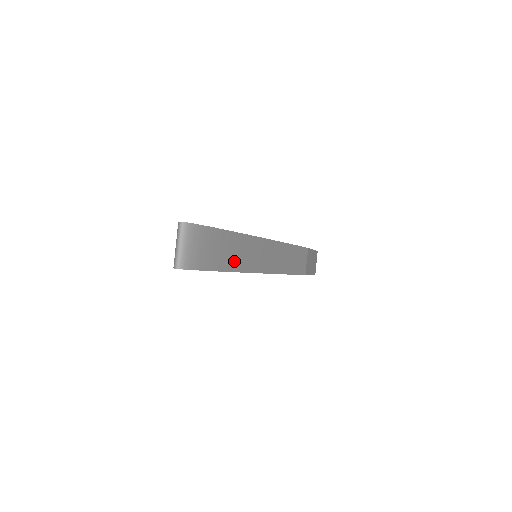
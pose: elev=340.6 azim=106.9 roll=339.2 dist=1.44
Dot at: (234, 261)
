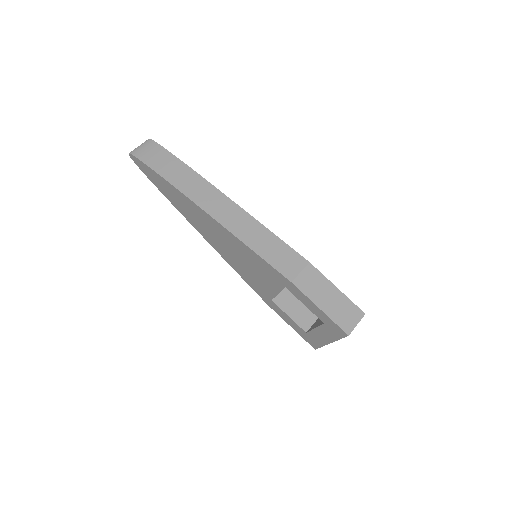
Dot at: (173, 177)
